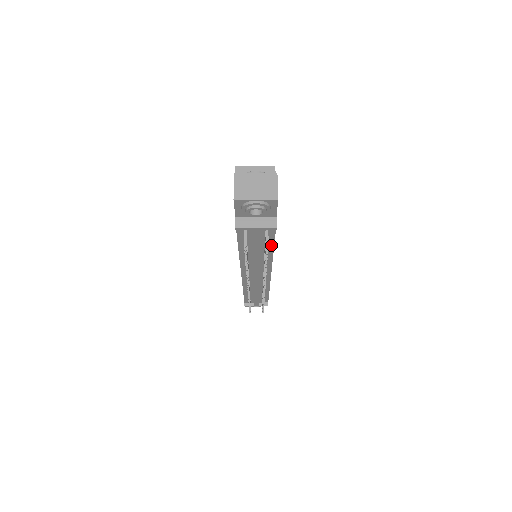
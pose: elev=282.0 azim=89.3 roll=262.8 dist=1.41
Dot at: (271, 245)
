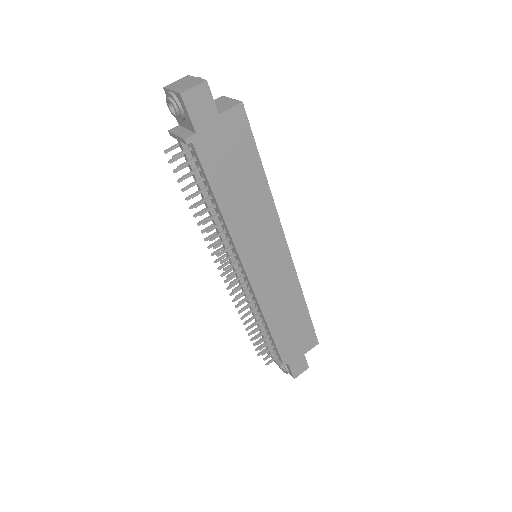
Dot at: (213, 194)
